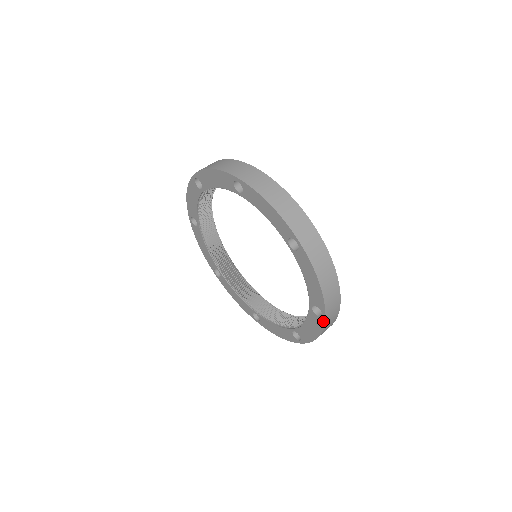
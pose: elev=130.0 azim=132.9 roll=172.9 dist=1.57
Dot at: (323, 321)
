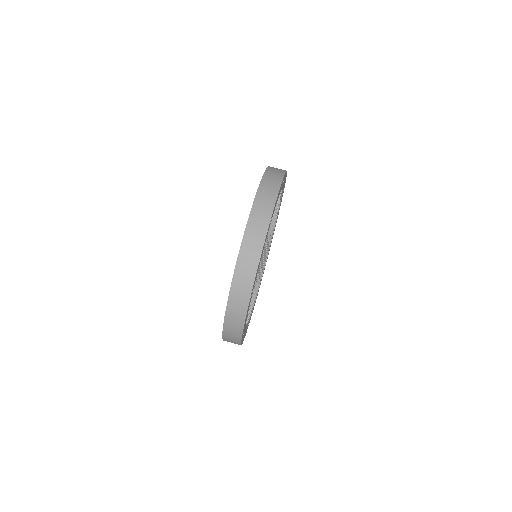
Dot at: occluded
